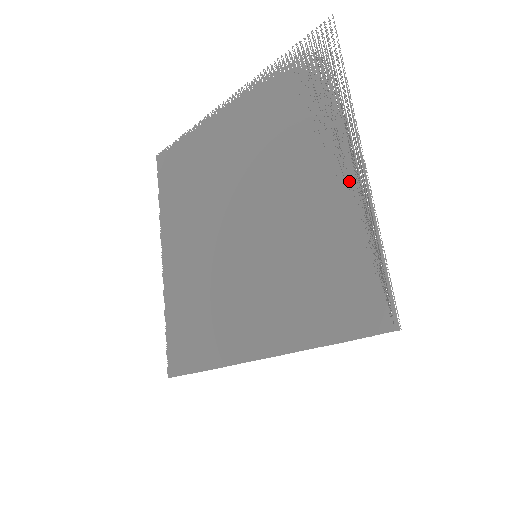
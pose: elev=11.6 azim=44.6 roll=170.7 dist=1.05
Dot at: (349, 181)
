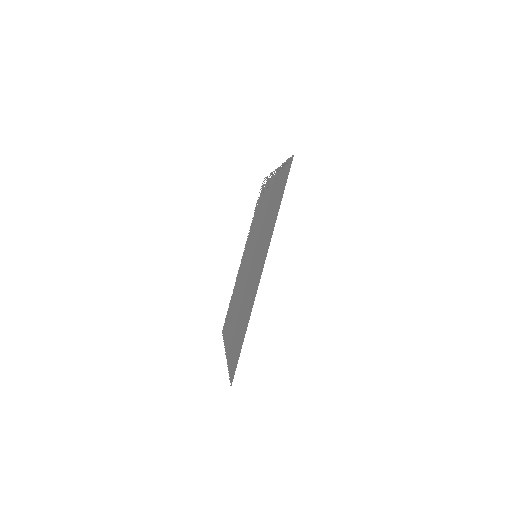
Dot at: occluded
